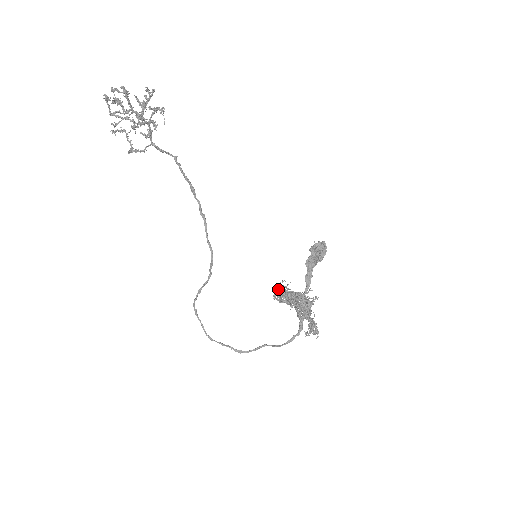
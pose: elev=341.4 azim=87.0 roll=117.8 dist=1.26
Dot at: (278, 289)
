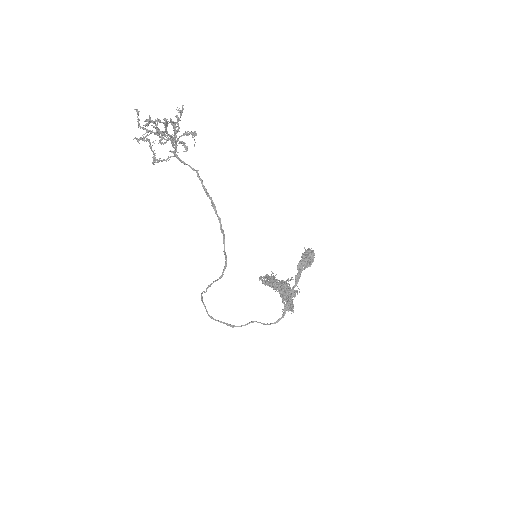
Dot at: (268, 279)
